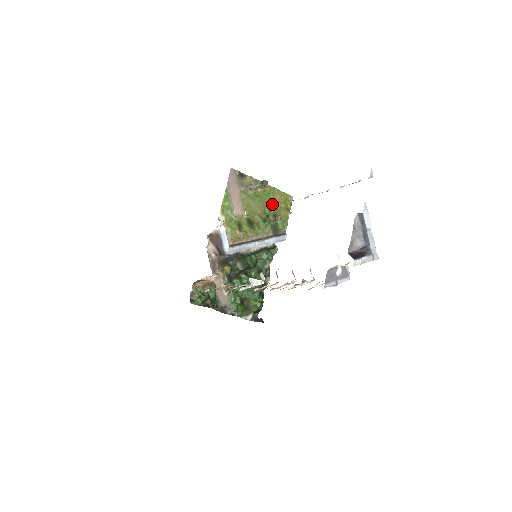
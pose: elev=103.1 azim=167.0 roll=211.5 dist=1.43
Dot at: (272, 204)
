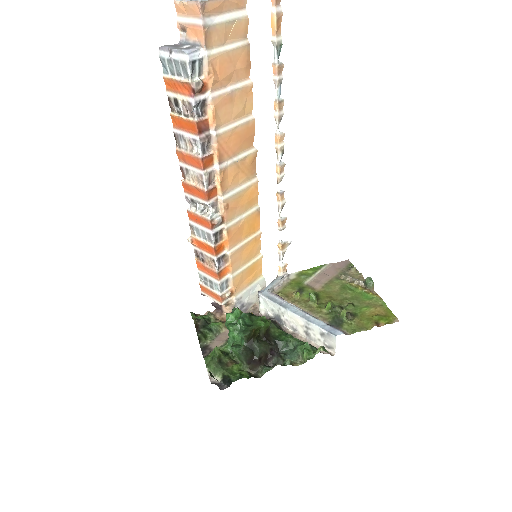
Dot at: (361, 306)
